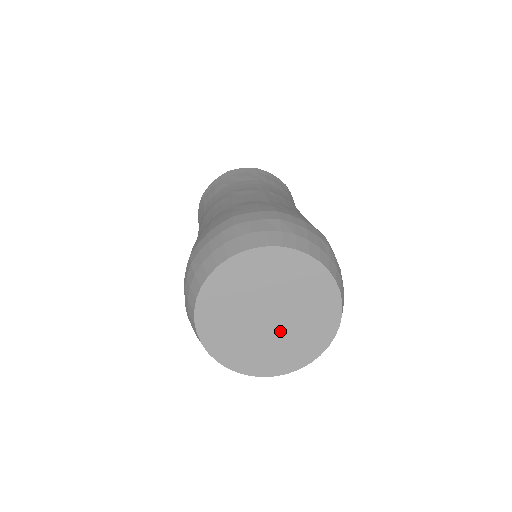
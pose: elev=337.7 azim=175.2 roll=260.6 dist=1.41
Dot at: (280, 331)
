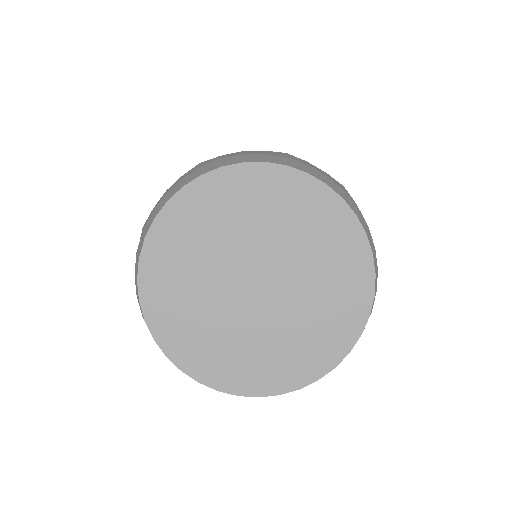
Dot at: (254, 317)
